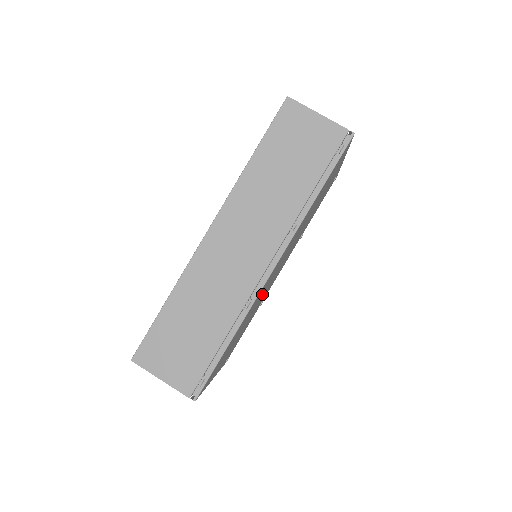
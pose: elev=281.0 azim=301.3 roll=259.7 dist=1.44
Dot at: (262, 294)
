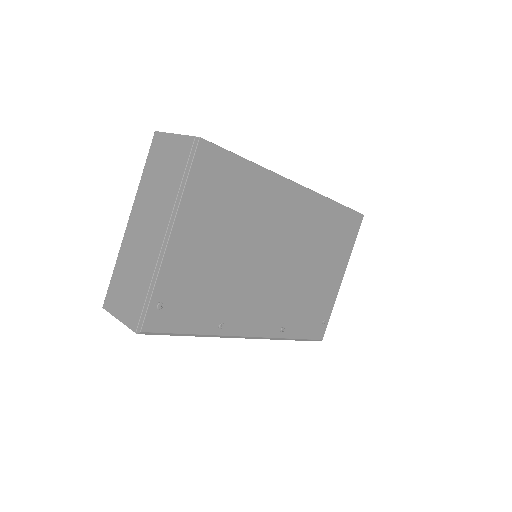
Dot at: (262, 236)
